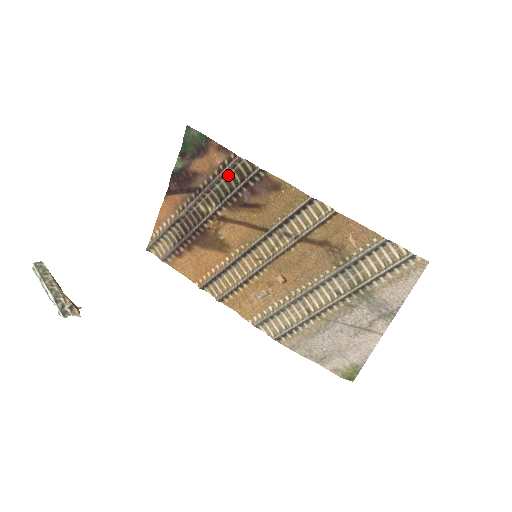
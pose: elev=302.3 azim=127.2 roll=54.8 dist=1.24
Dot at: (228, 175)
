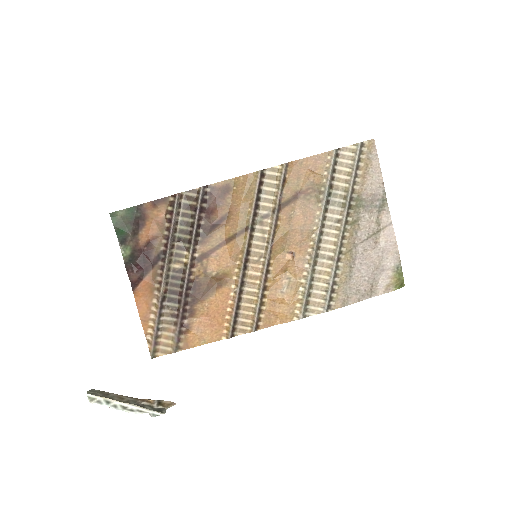
Dot at: (179, 217)
